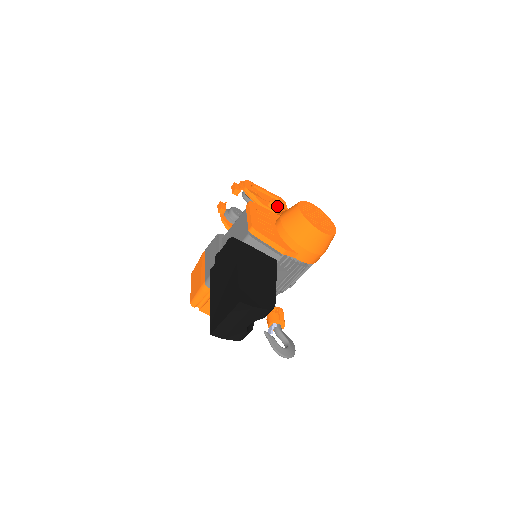
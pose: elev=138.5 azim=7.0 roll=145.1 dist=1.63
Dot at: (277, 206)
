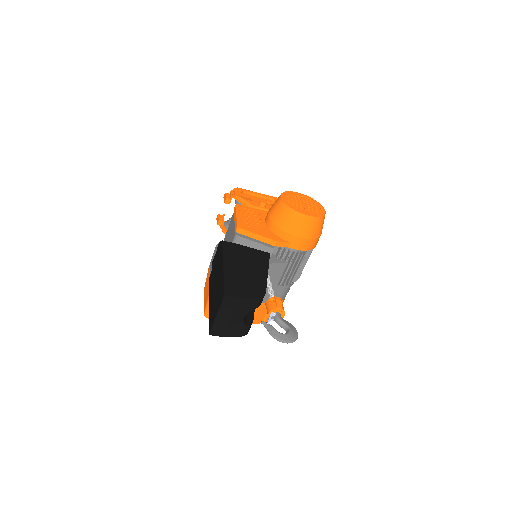
Dot at: (270, 205)
